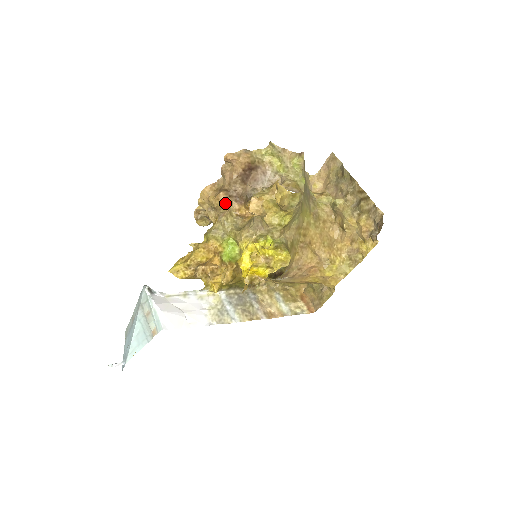
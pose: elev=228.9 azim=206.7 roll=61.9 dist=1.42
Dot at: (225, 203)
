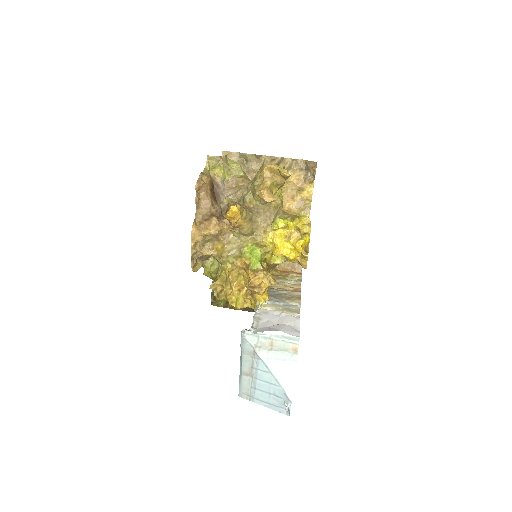
Dot at: (222, 224)
